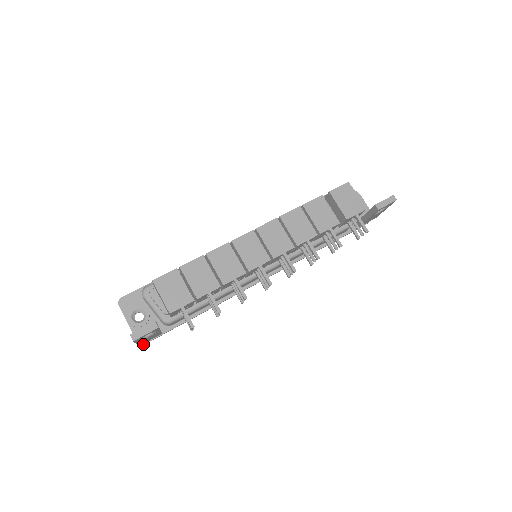
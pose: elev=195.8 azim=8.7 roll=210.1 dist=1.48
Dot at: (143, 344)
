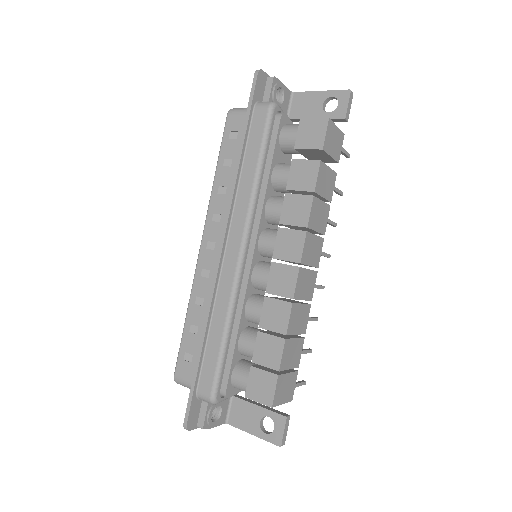
Dot at: occluded
